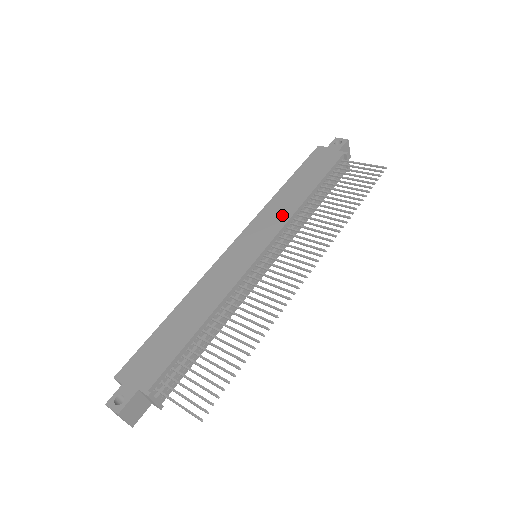
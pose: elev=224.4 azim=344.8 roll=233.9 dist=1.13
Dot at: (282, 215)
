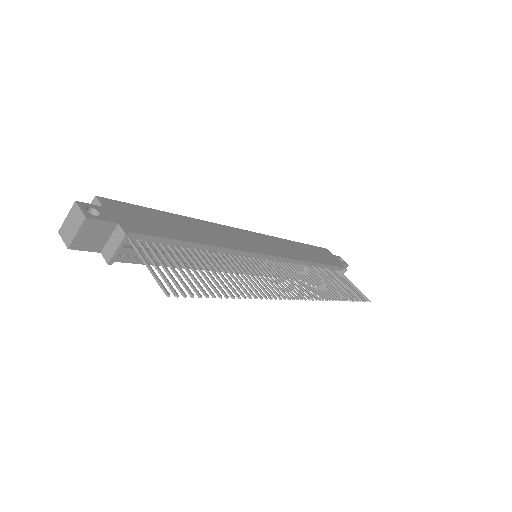
Dot at: (292, 253)
